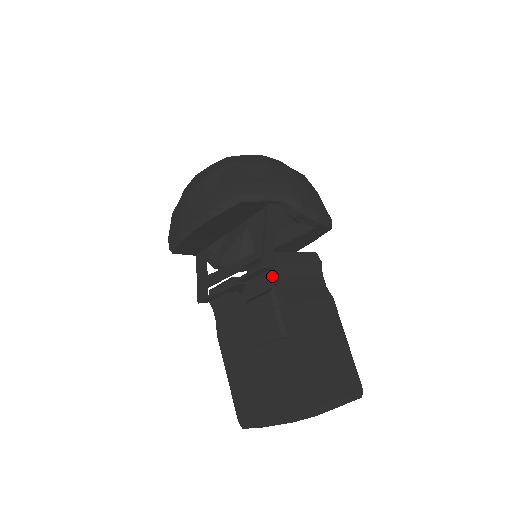
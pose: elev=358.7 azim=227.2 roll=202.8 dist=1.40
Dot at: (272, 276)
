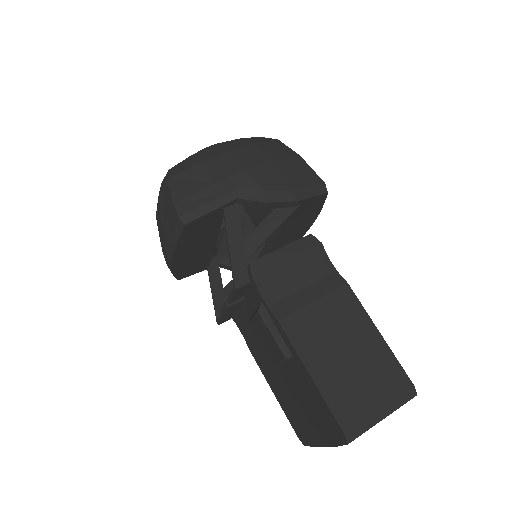
Dot at: (256, 291)
